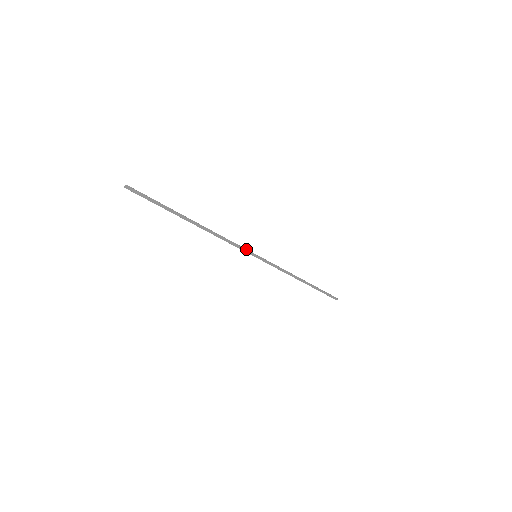
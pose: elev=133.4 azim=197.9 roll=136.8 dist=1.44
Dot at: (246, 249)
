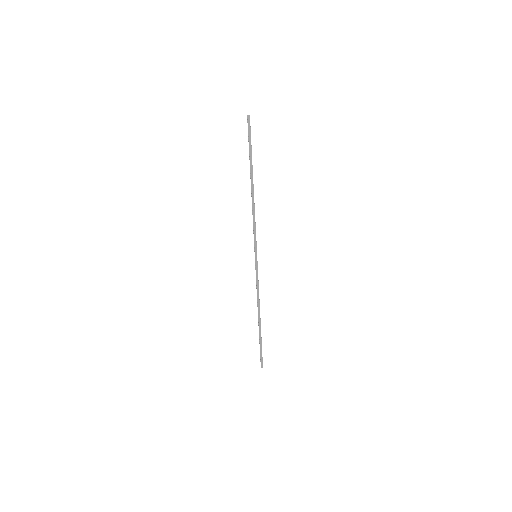
Dot at: (256, 242)
